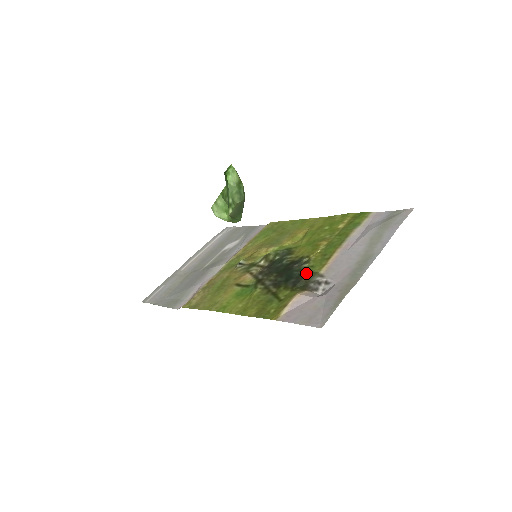
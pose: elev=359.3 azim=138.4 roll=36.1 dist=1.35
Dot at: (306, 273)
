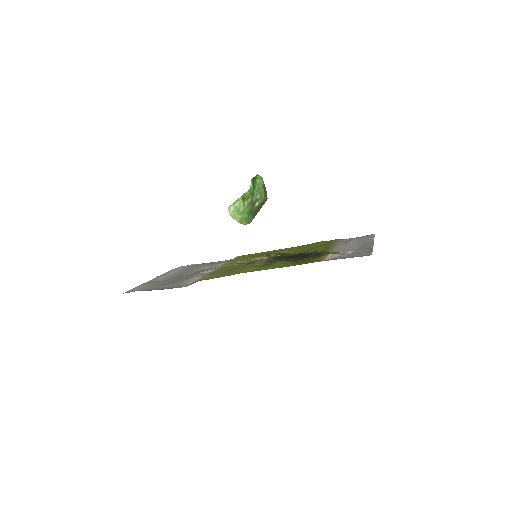
Dot at: occluded
